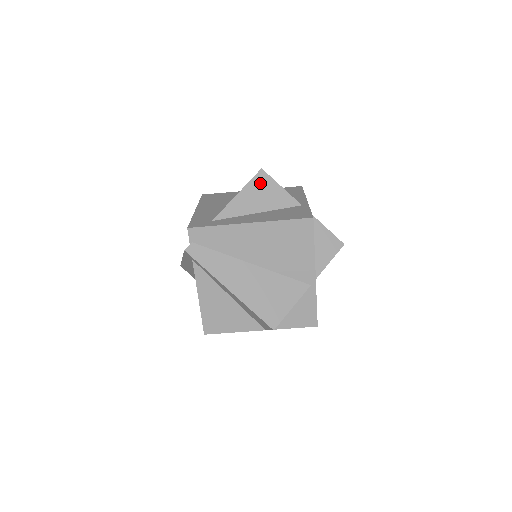
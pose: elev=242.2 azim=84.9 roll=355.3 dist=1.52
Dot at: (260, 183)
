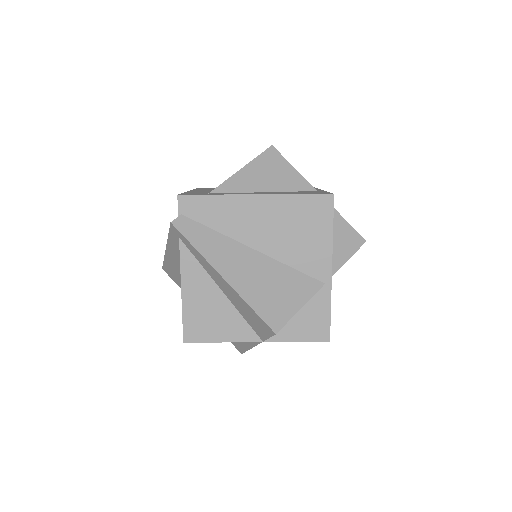
Dot at: (269, 160)
